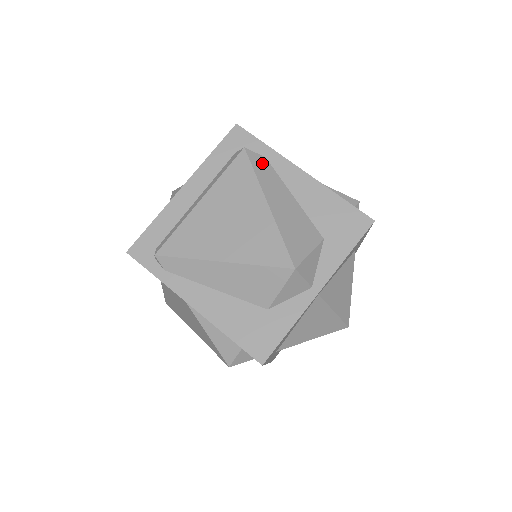
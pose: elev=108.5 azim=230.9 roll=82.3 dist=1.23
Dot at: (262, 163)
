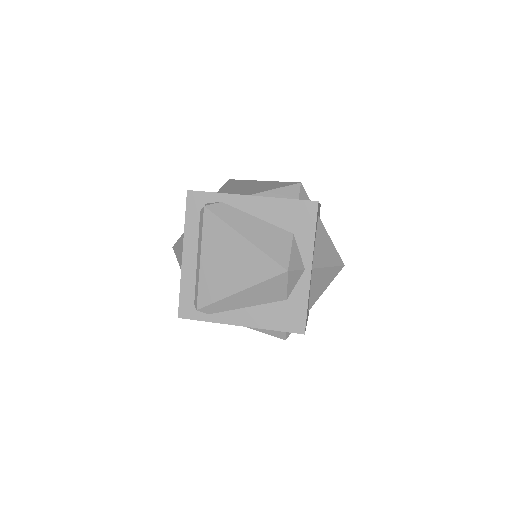
Dot at: (222, 209)
